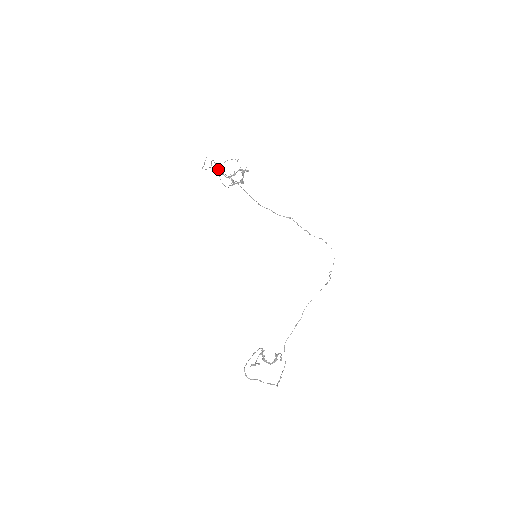
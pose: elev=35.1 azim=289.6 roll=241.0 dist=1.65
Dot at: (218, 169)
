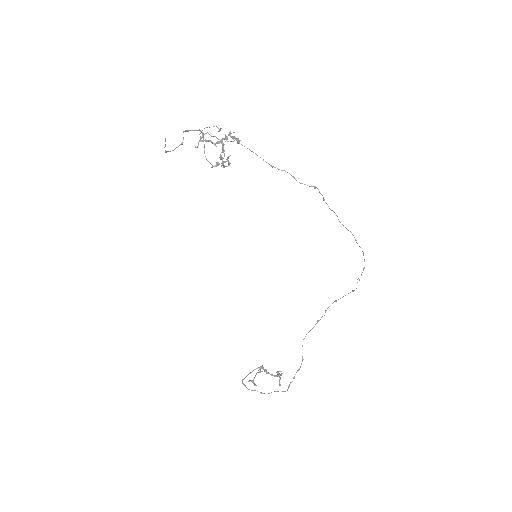
Dot at: occluded
